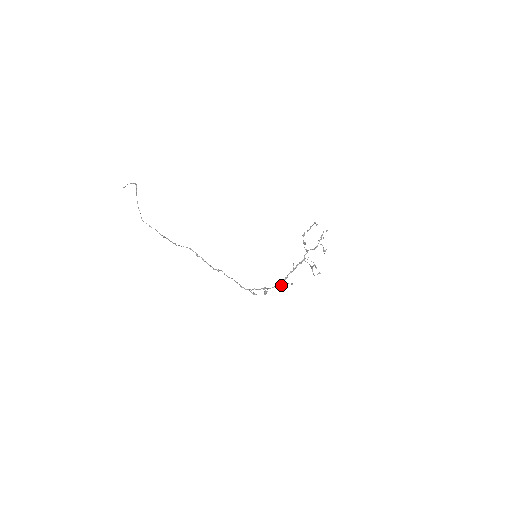
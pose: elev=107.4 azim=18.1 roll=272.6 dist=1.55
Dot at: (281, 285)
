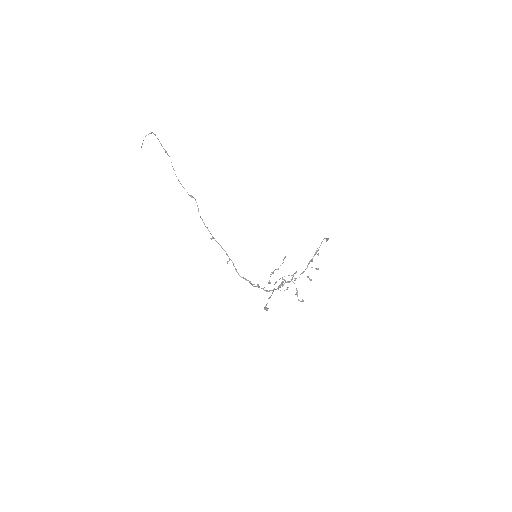
Dot at: occluded
